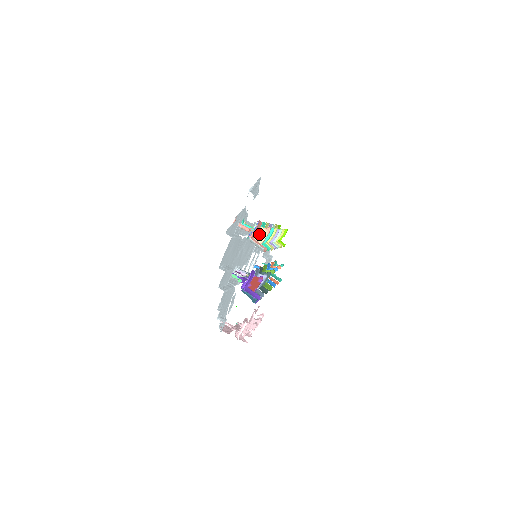
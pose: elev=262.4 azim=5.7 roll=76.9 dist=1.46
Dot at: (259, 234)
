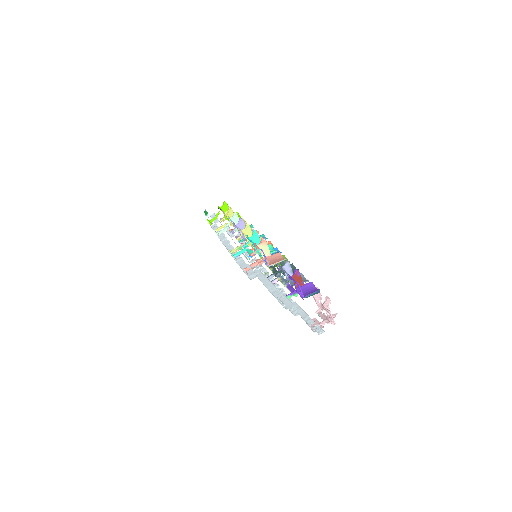
Dot at: occluded
